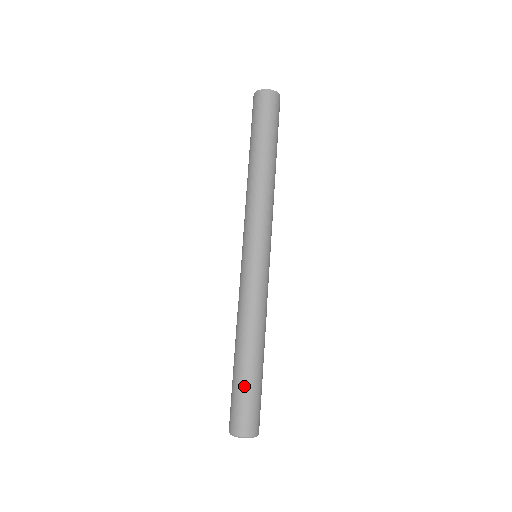
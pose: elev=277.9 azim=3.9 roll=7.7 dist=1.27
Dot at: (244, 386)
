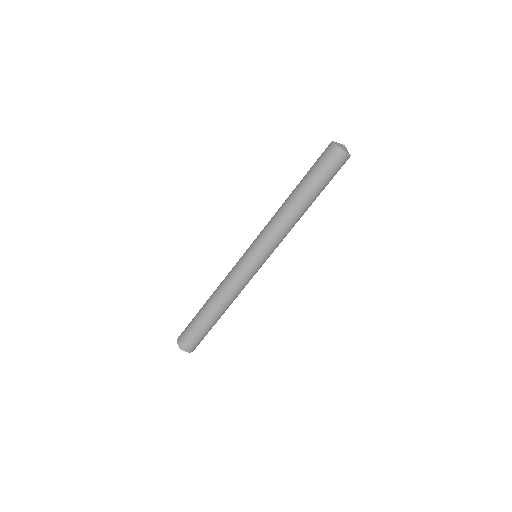
Dot at: (199, 327)
